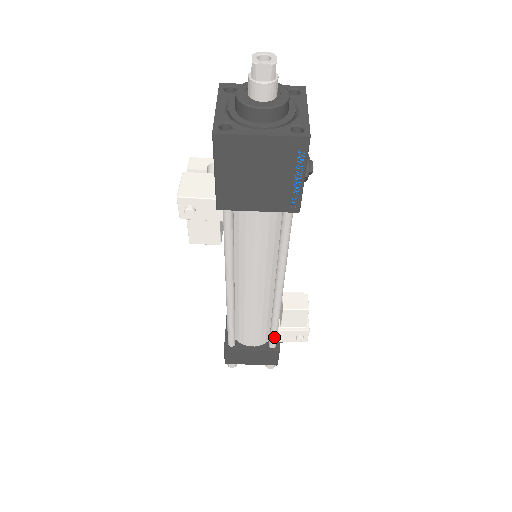
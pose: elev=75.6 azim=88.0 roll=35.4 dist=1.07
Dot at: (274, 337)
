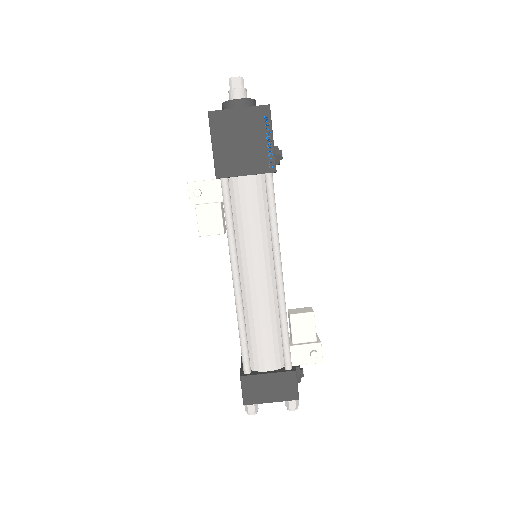
Dot at: (287, 350)
